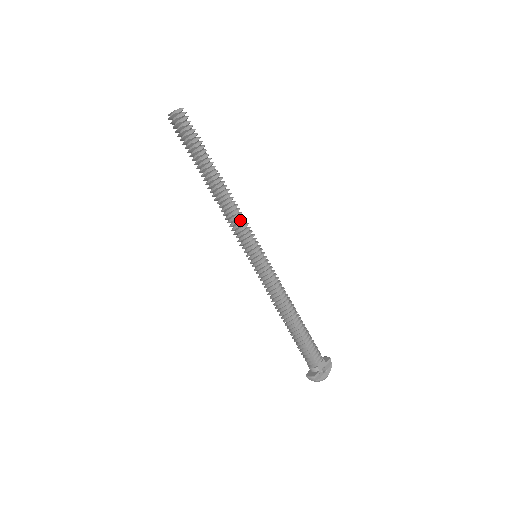
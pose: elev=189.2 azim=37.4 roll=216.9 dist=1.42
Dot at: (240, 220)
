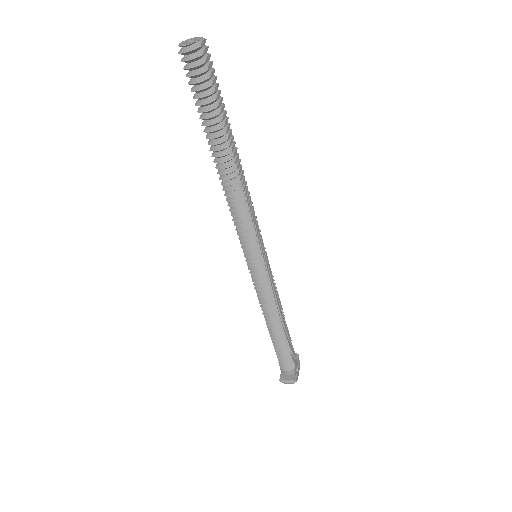
Dot at: (252, 213)
